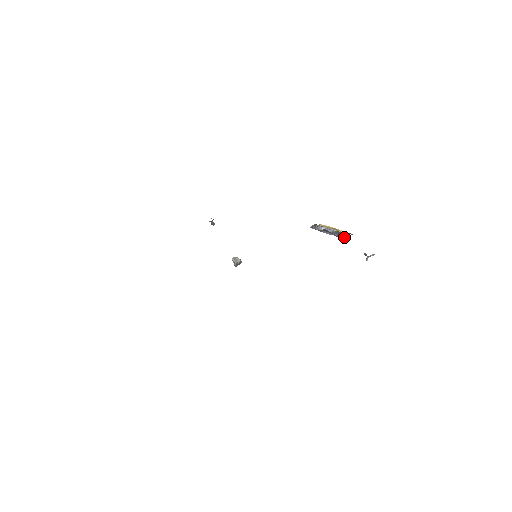
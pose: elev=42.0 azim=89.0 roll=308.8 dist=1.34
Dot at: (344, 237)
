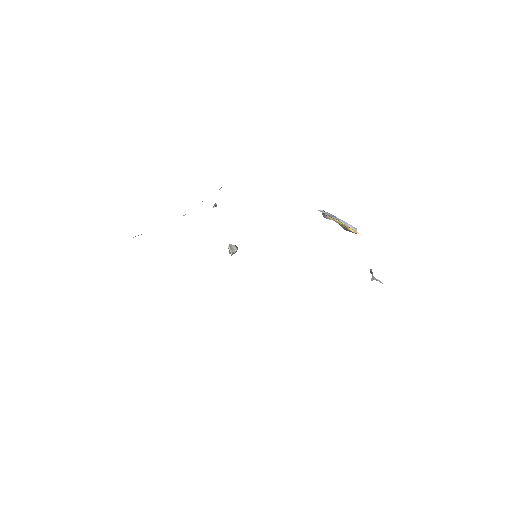
Dot at: occluded
